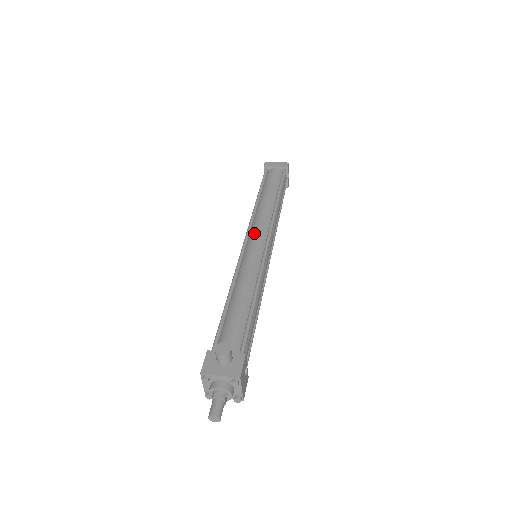
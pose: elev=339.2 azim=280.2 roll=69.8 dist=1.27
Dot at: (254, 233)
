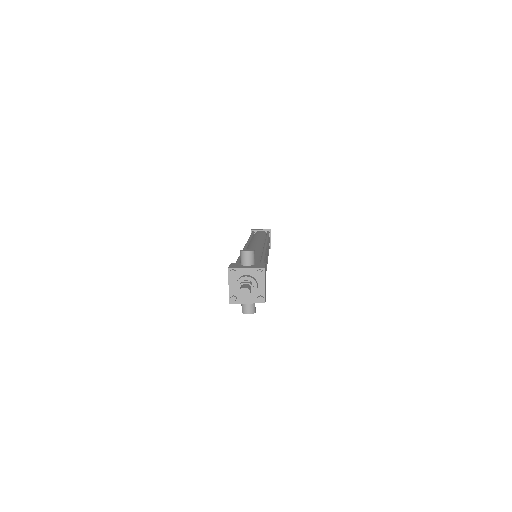
Dot at: (253, 243)
